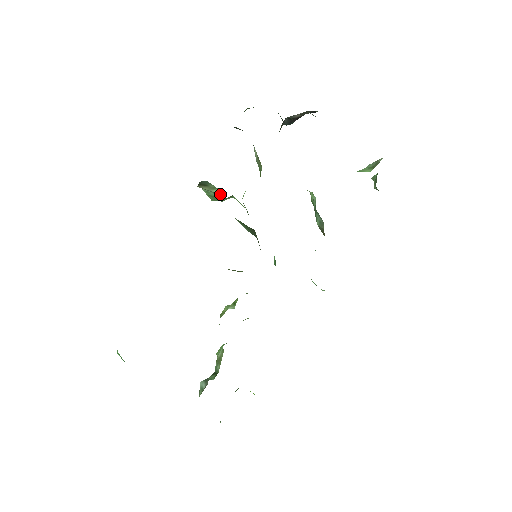
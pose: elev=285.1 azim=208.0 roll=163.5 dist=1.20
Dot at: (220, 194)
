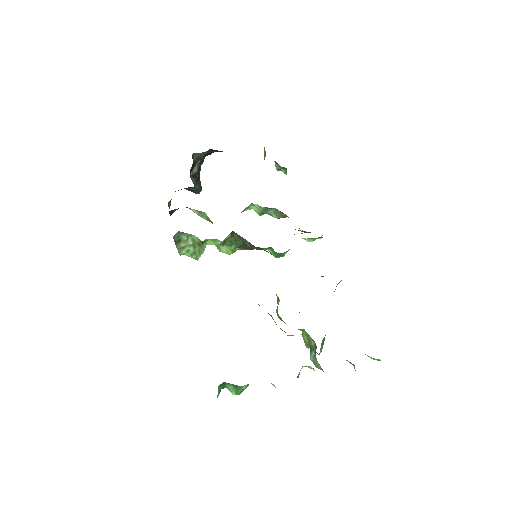
Dot at: (195, 241)
